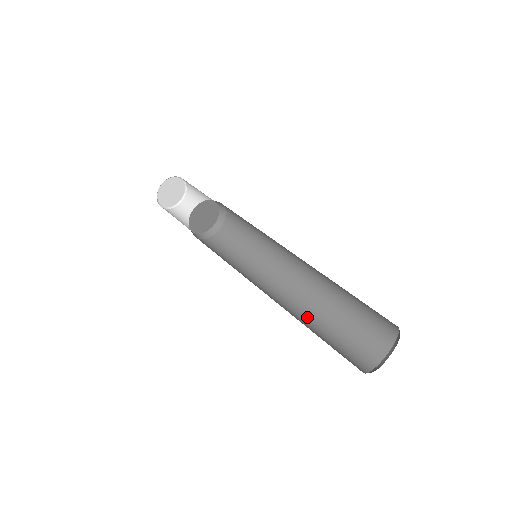
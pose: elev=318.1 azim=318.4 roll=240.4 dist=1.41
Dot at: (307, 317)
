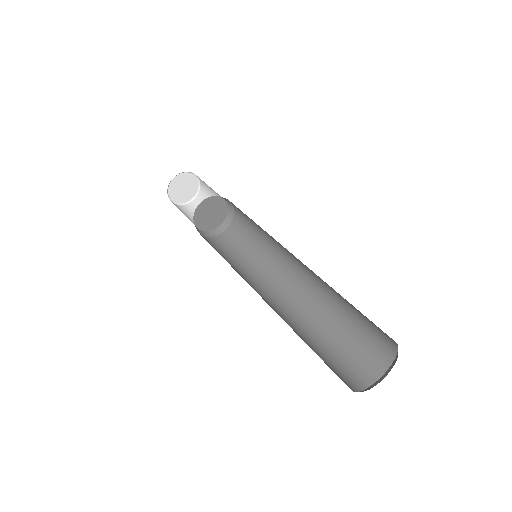
Dot at: (309, 321)
